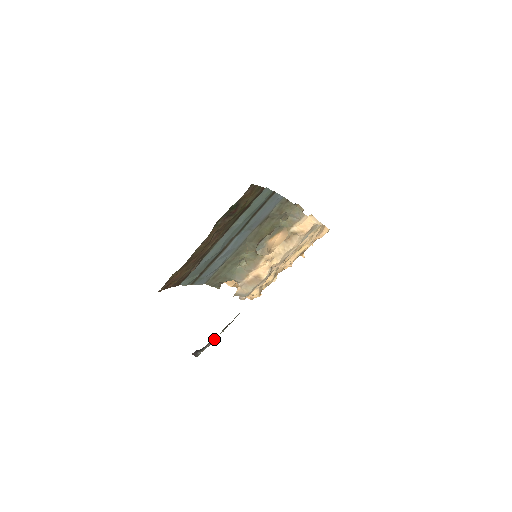
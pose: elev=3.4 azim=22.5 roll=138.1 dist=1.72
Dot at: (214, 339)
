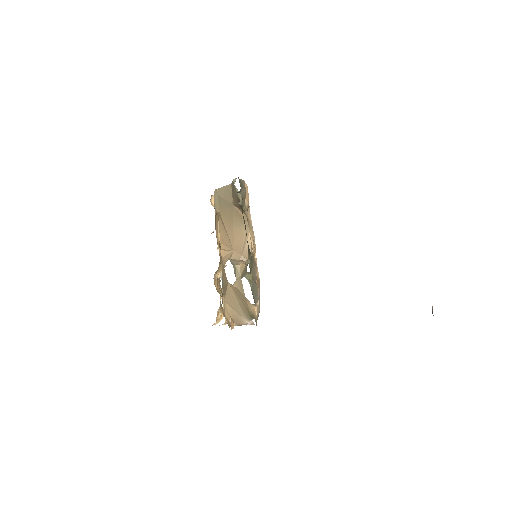
Dot at: occluded
